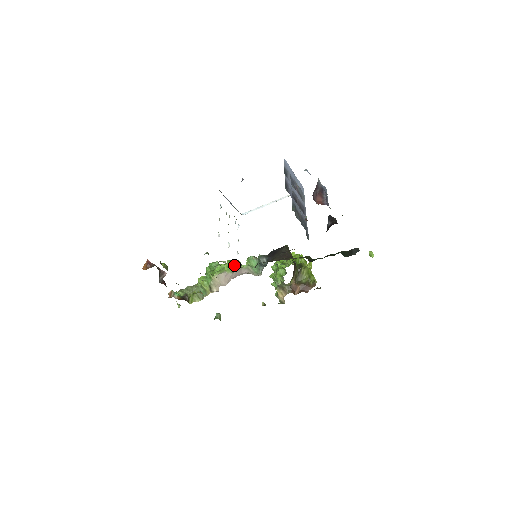
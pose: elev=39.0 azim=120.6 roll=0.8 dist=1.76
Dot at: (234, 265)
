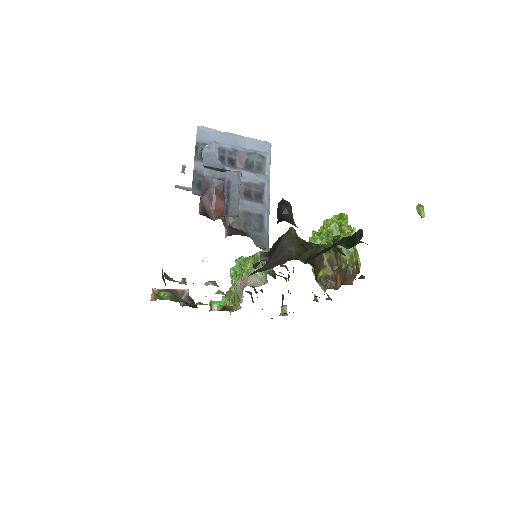
Dot at: (244, 268)
